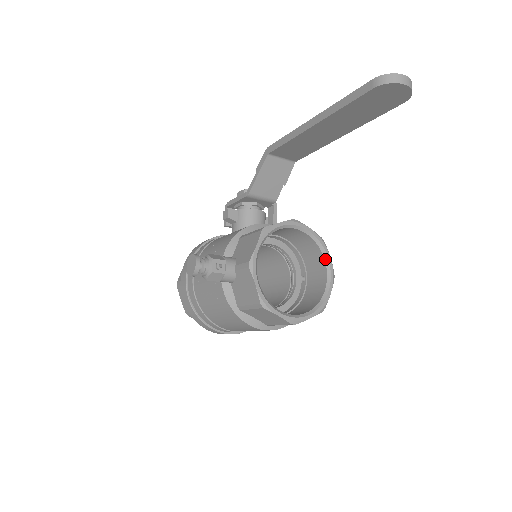
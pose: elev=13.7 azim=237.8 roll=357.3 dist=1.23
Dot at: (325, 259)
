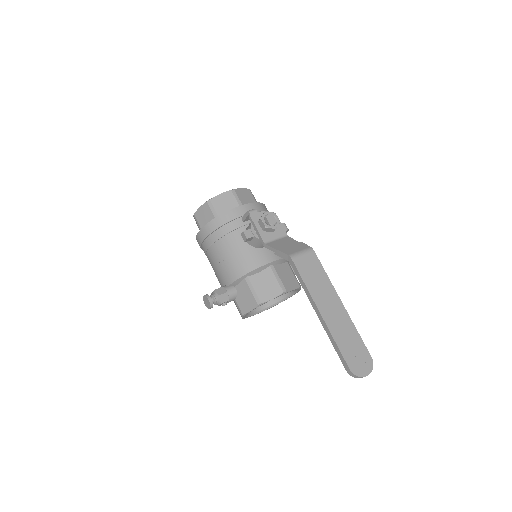
Dot at: (296, 290)
